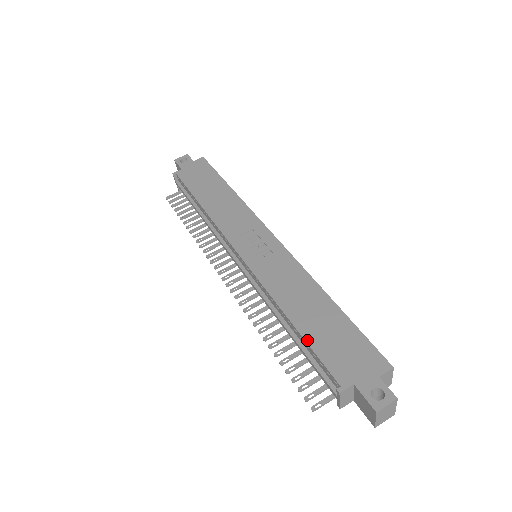
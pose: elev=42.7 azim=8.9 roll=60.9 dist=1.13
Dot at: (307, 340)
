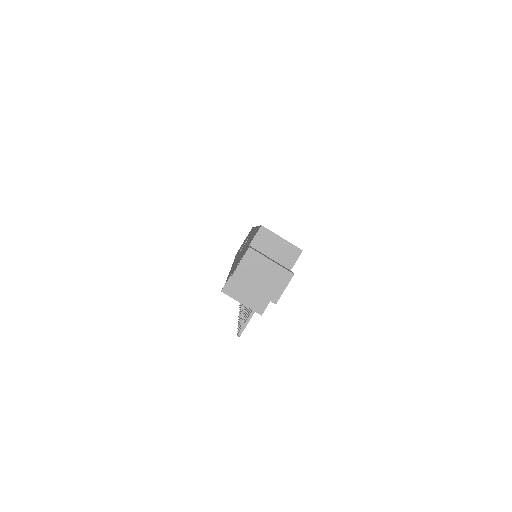
Dot at: (228, 275)
